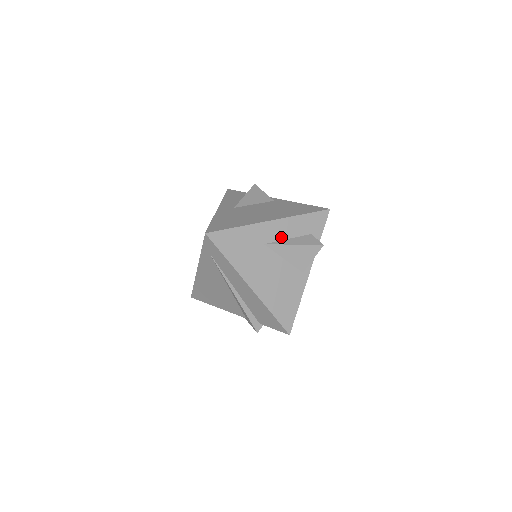
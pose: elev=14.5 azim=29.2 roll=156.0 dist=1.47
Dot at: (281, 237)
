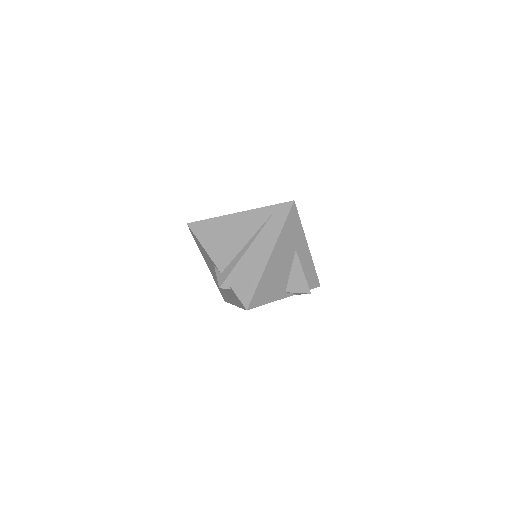
Dot at: (301, 260)
